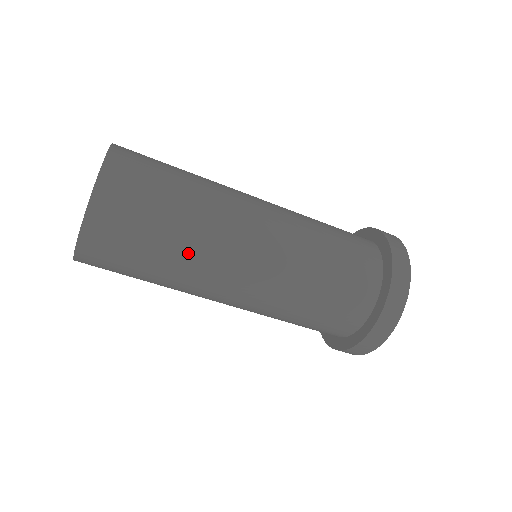
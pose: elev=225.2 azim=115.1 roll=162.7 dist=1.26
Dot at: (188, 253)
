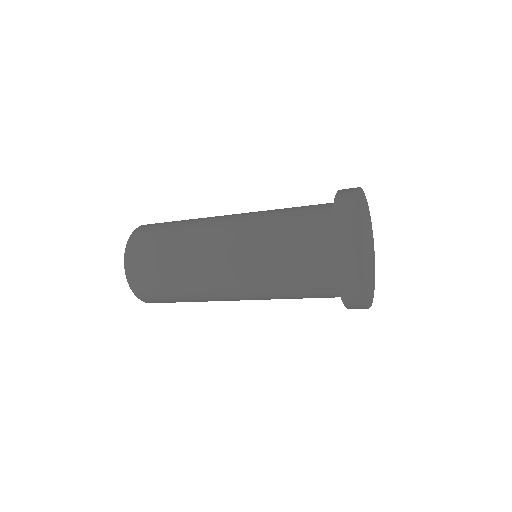
Dot at: (198, 299)
